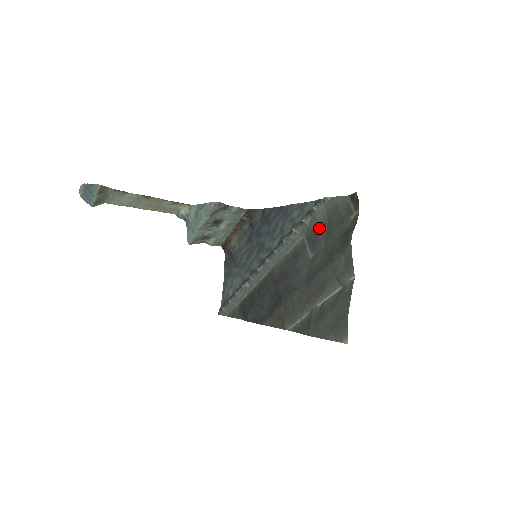
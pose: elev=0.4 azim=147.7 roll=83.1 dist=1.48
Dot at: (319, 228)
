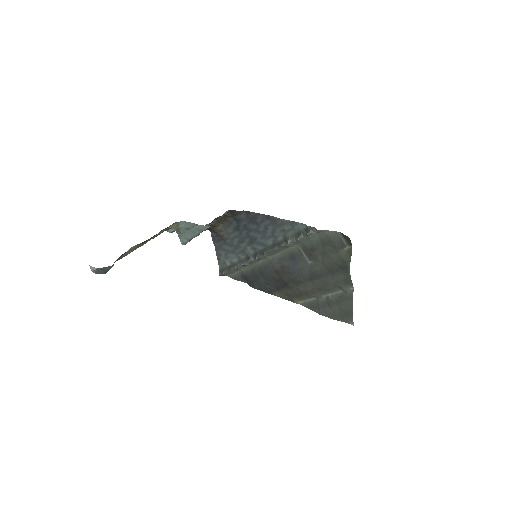
Dot at: (314, 247)
